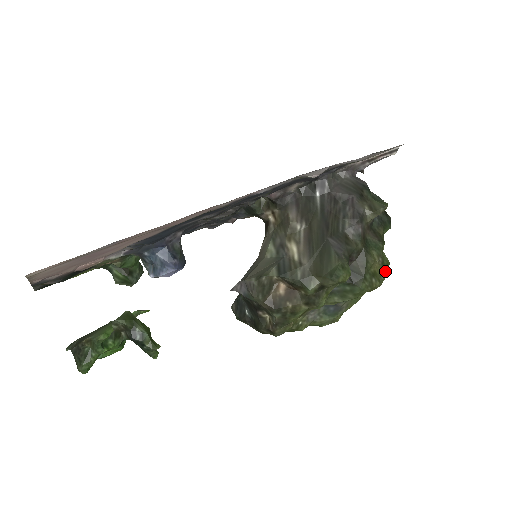
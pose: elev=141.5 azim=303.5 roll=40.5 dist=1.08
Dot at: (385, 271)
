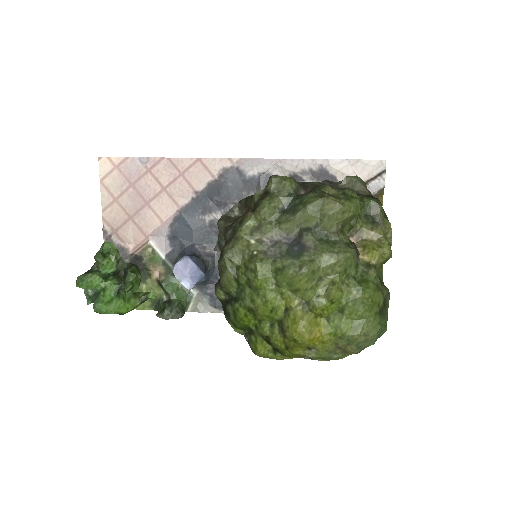
Dot at: (348, 199)
